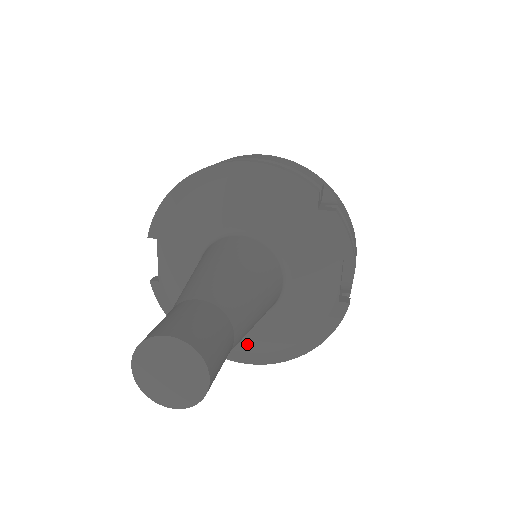
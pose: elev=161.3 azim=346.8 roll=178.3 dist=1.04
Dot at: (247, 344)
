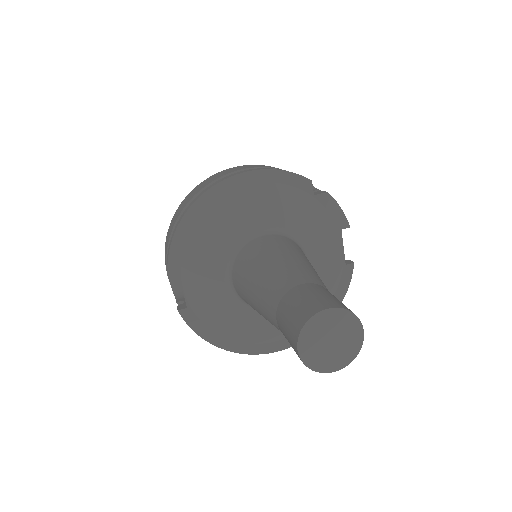
Dot at: occluded
